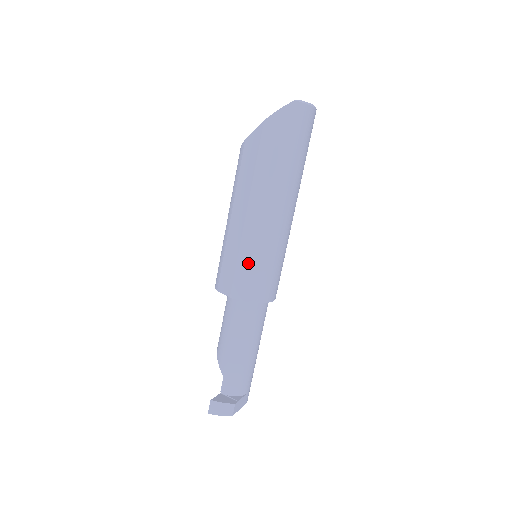
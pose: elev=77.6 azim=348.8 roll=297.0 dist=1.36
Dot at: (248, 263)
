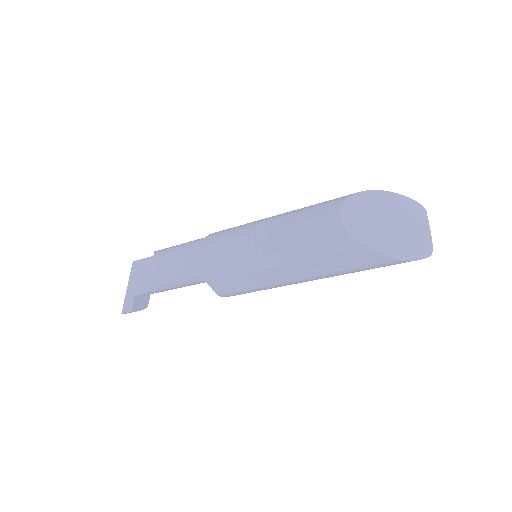
Dot at: occluded
